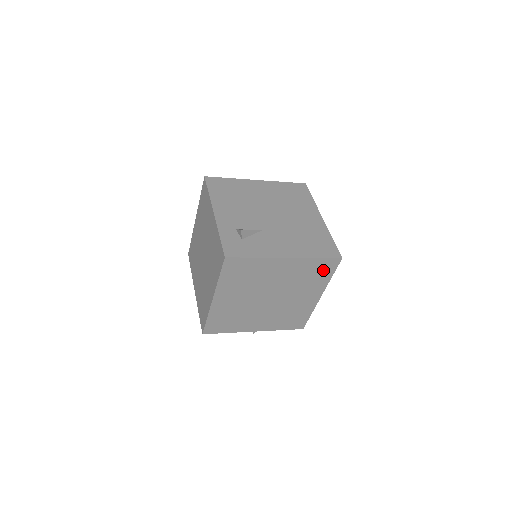
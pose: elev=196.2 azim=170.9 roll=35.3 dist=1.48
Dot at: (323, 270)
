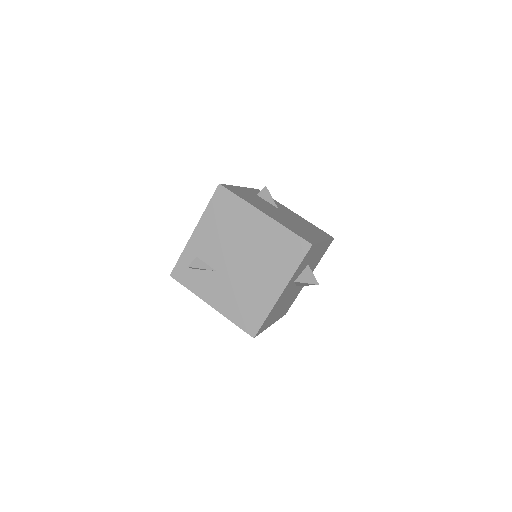
Dot at: occluded
